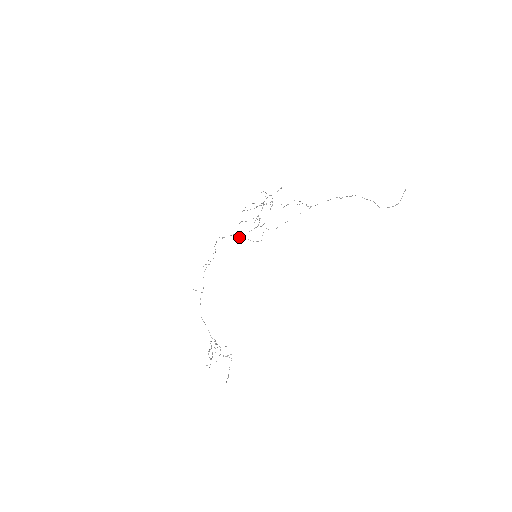
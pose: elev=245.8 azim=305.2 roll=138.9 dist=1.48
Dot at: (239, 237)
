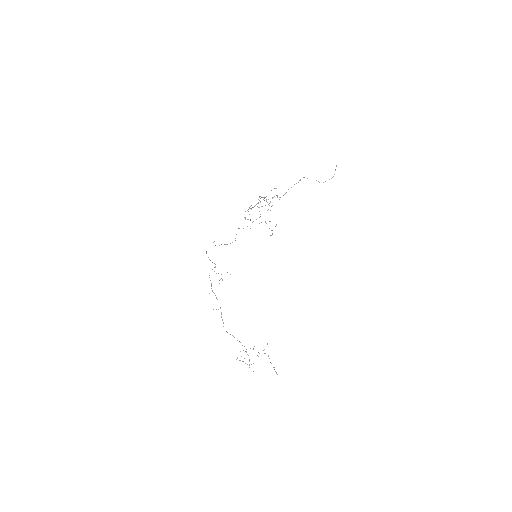
Dot at: (215, 245)
